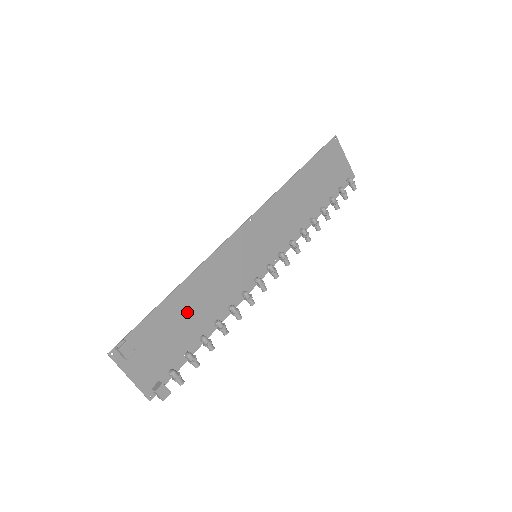
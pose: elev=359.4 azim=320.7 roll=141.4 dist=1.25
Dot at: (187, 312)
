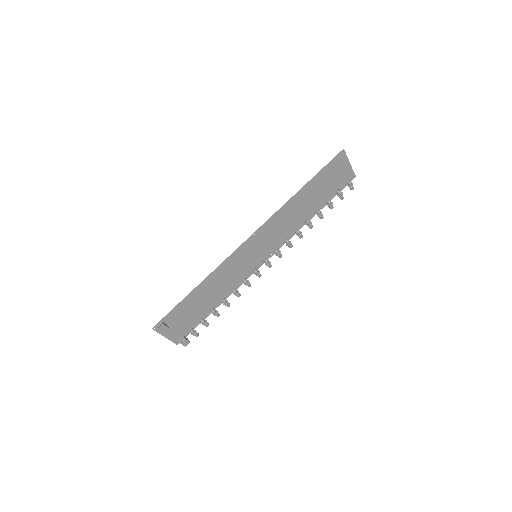
Dot at: (203, 298)
